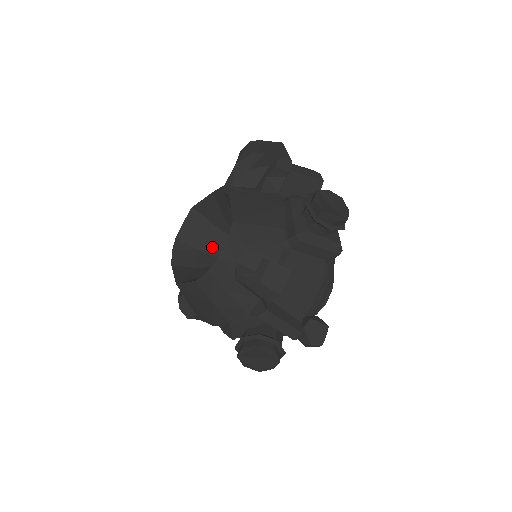
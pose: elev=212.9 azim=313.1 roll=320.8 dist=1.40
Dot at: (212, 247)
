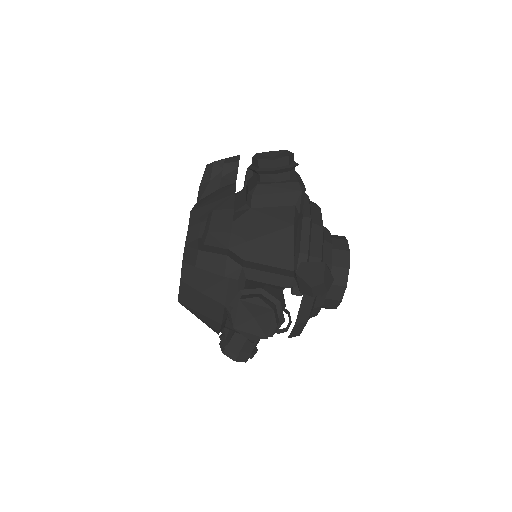
Dot at: occluded
